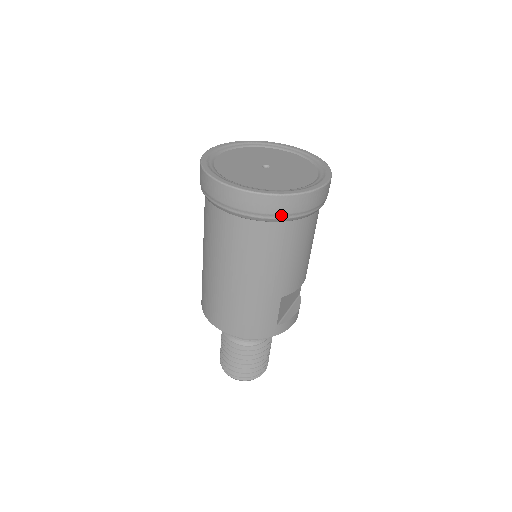
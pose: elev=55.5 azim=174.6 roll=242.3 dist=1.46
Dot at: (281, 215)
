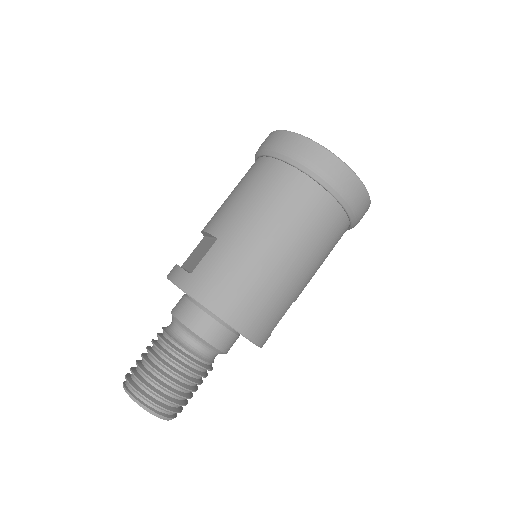
Dot at: (358, 212)
